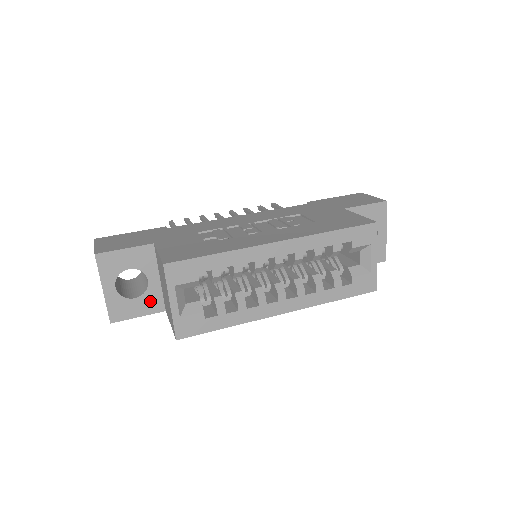
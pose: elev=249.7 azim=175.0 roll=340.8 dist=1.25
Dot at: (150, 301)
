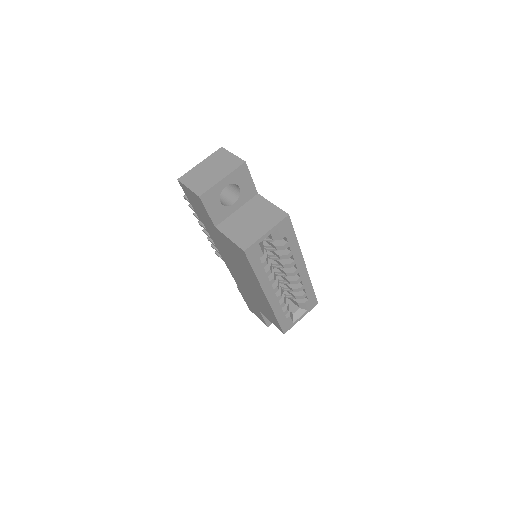
Dot at: (220, 213)
